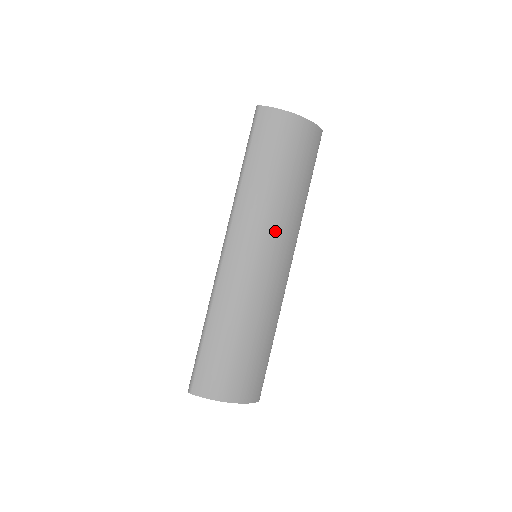
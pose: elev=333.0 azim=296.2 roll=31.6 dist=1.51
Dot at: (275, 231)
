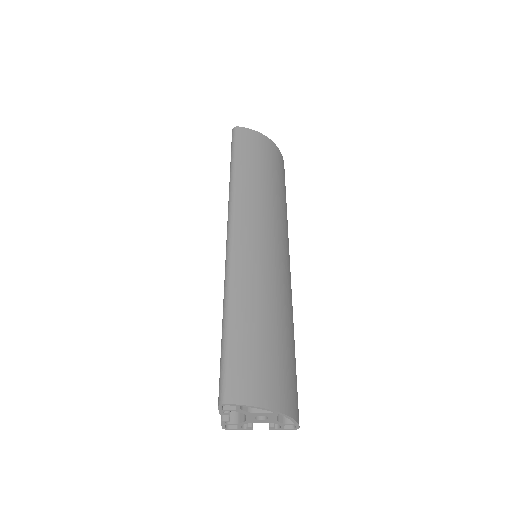
Dot at: (276, 224)
